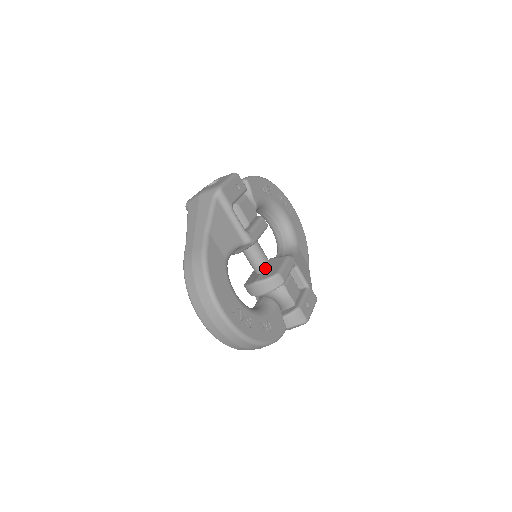
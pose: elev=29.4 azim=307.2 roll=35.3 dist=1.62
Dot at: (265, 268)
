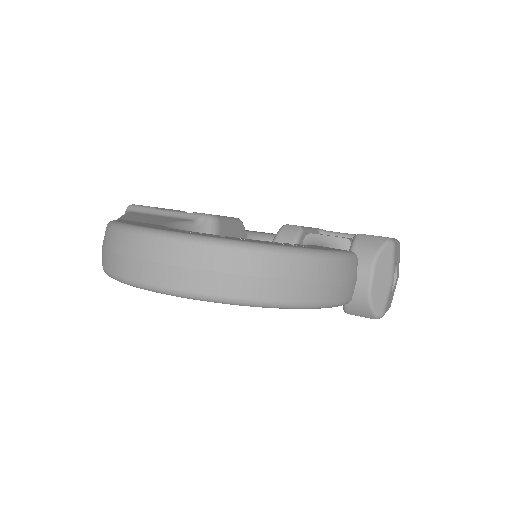
Dot at: occluded
